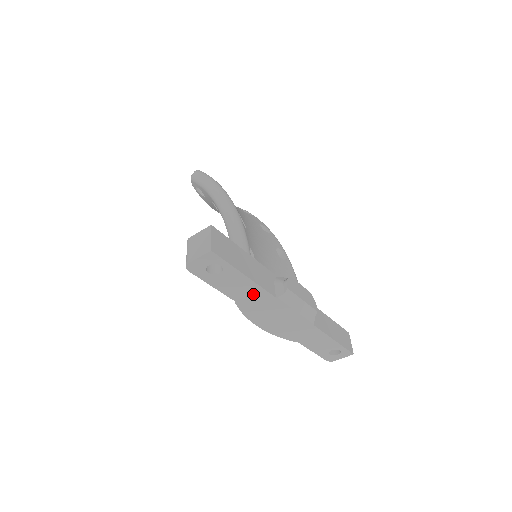
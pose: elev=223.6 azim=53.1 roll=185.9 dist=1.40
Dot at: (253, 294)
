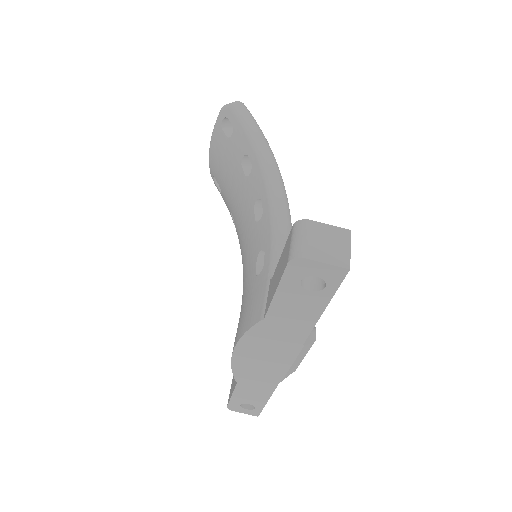
Dot at: (292, 327)
